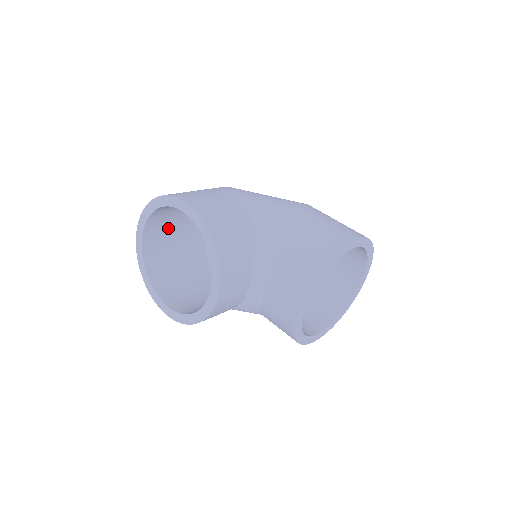
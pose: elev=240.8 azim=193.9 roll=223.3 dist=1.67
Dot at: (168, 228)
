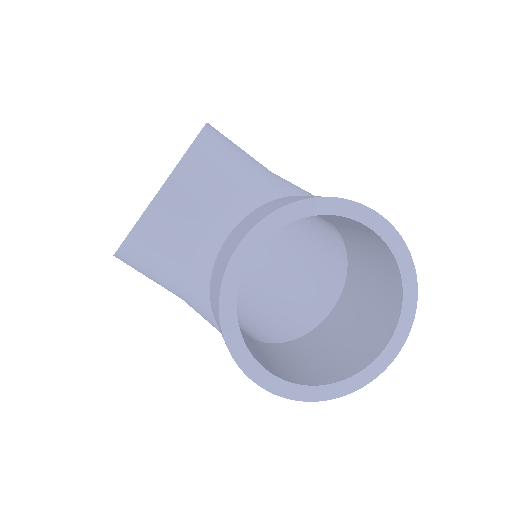
Dot at: occluded
